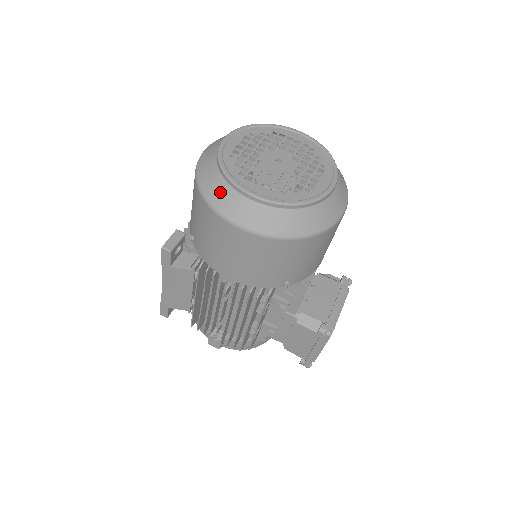
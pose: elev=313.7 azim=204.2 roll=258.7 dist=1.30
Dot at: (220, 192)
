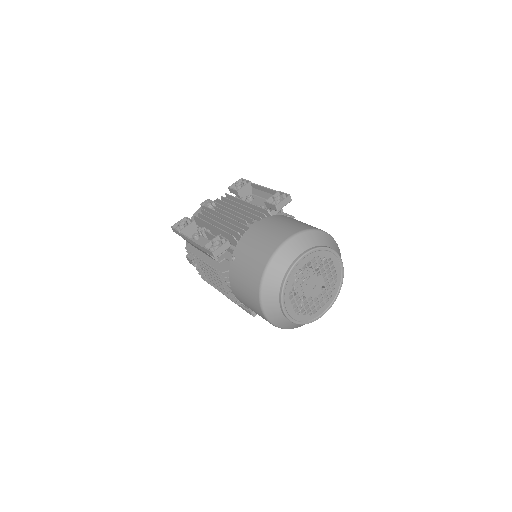
Dot at: (271, 293)
